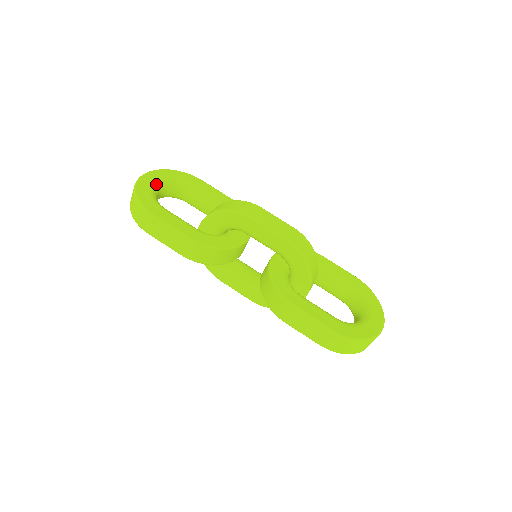
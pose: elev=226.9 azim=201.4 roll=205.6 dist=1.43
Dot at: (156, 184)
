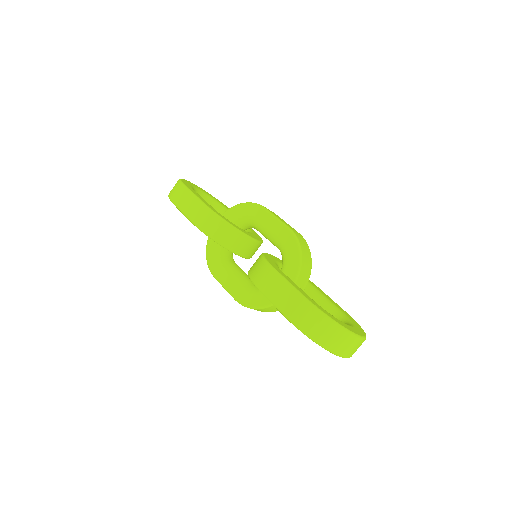
Dot at: (198, 190)
